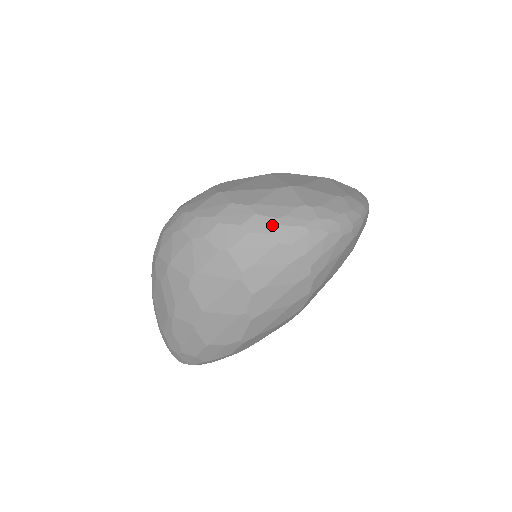
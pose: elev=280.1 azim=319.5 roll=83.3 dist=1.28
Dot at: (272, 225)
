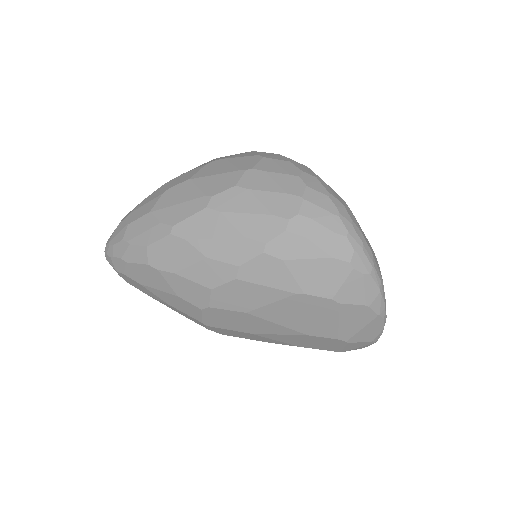
Dot at: (310, 173)
